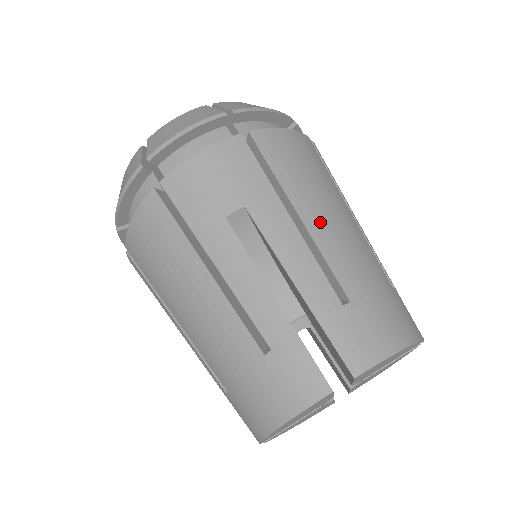
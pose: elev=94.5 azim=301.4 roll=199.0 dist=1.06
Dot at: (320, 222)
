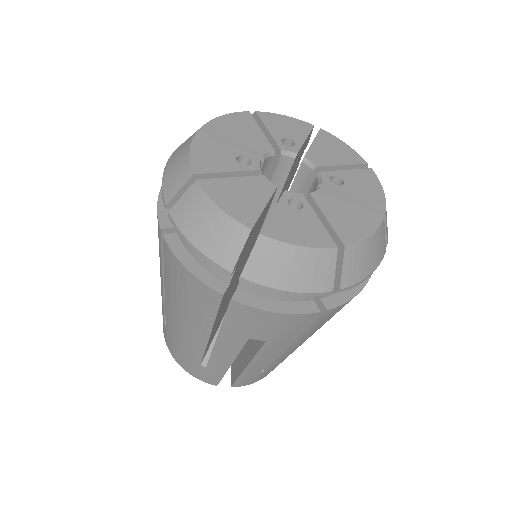
Dot at: (297, 346)
